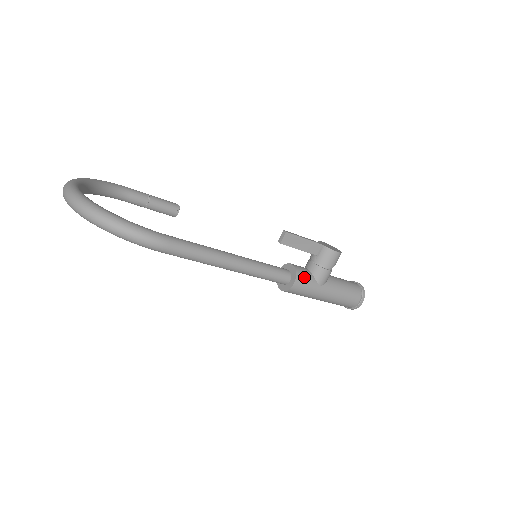
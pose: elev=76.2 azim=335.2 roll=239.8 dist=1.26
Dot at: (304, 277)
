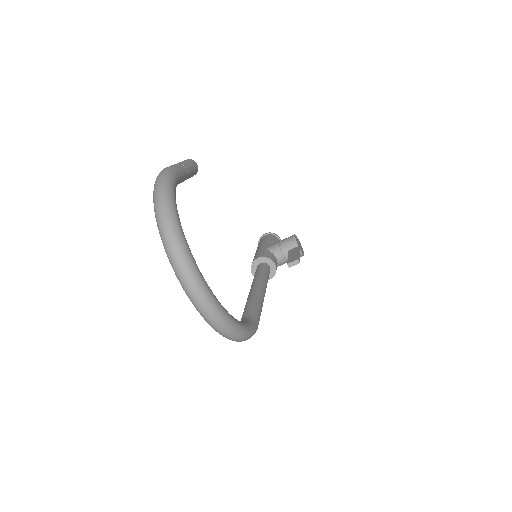
Dot at: occluded
